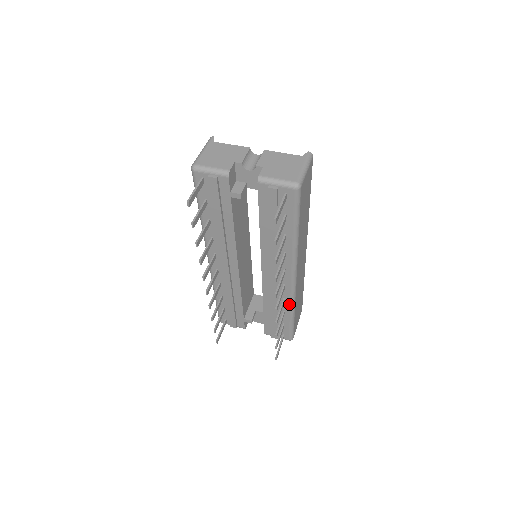
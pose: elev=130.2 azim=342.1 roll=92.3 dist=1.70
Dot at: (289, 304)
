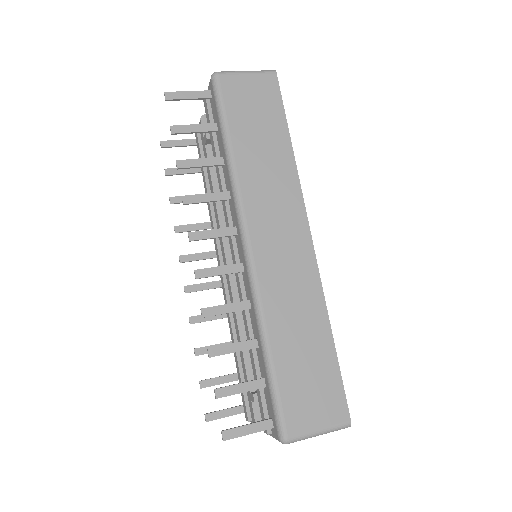
Dot at: (255, 314)
